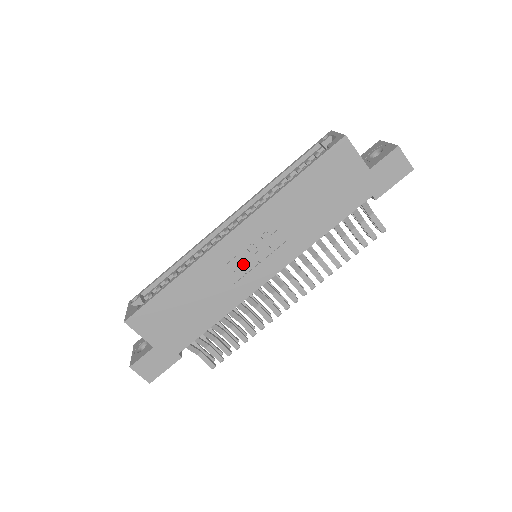
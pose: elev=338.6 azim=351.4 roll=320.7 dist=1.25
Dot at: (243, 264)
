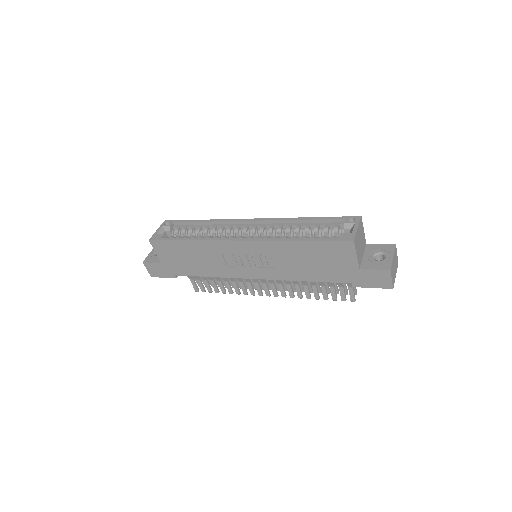
Dot at: (239, 261)
